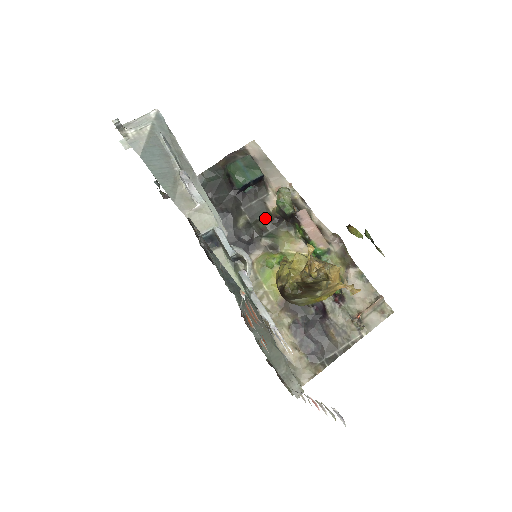
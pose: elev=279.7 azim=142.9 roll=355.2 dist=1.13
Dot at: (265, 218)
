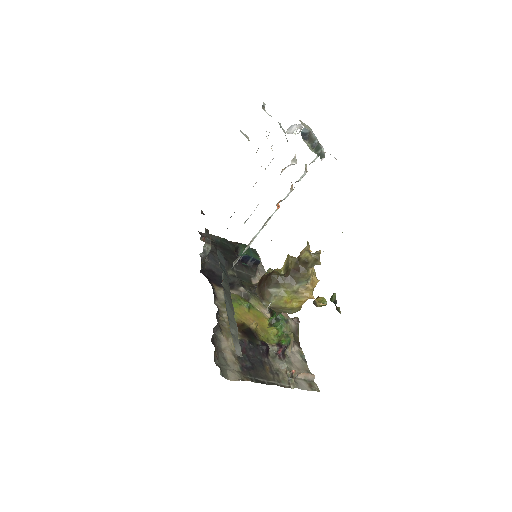
Dot at: (247, 283)
